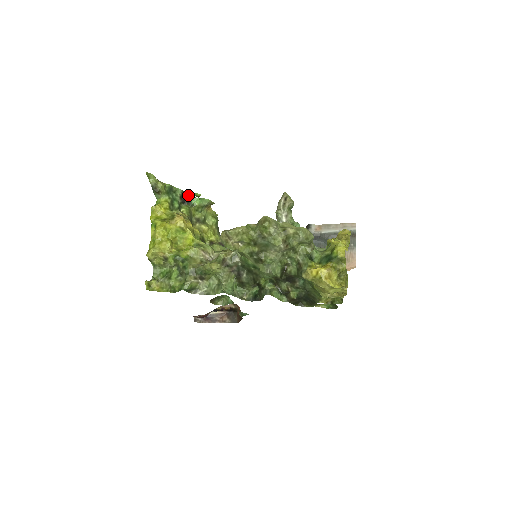
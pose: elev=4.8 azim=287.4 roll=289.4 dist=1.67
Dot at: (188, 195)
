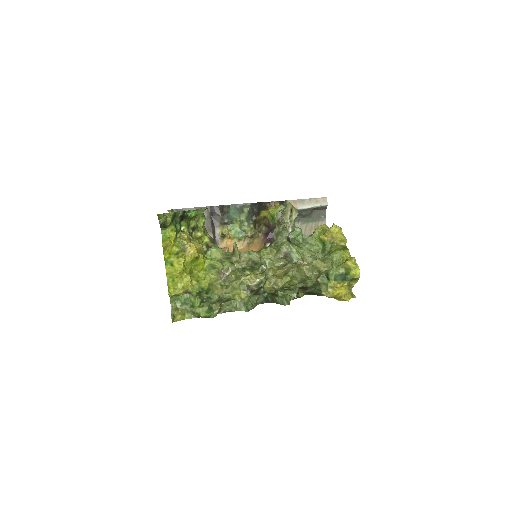
Dot at: (186, 211)
